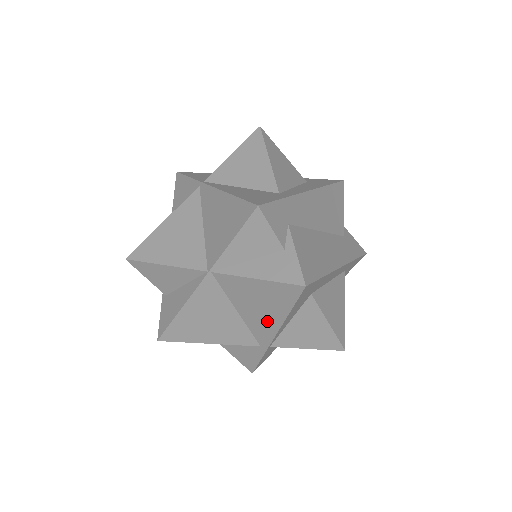
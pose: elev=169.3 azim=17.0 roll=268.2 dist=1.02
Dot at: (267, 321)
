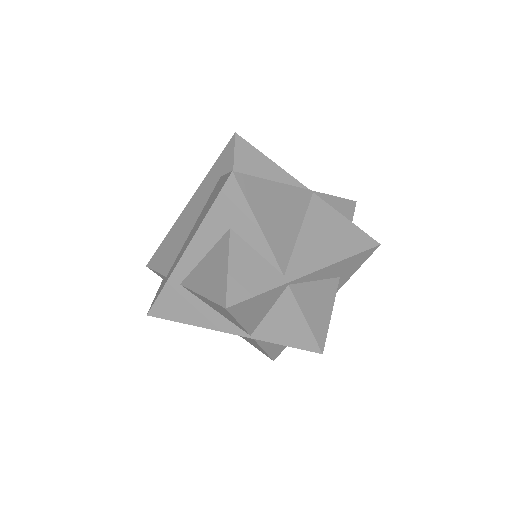
Dot at: (321, 254)
